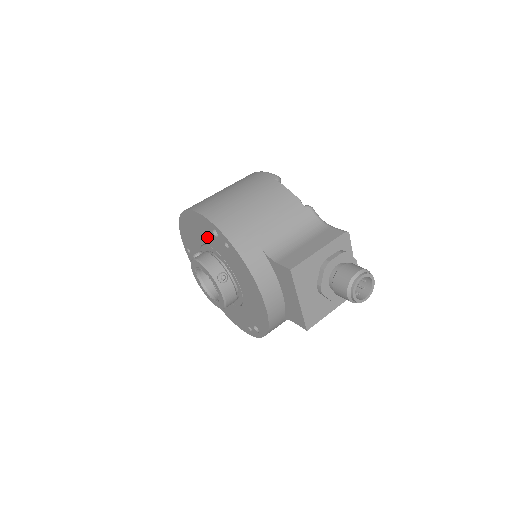
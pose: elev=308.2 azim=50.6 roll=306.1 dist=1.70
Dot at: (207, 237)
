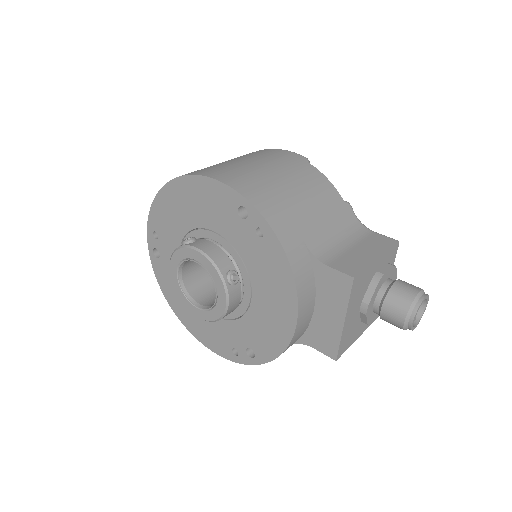
Dot at: (217, 218)
